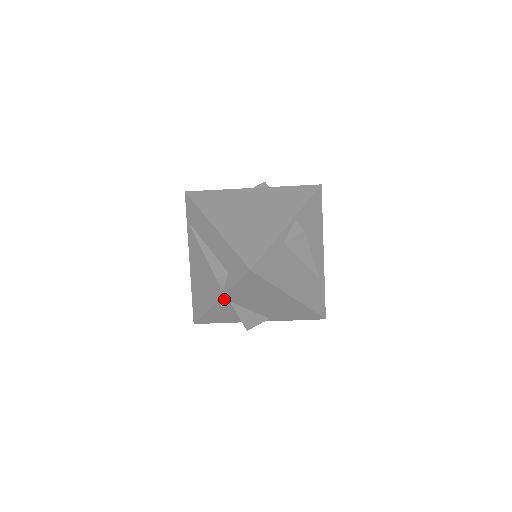
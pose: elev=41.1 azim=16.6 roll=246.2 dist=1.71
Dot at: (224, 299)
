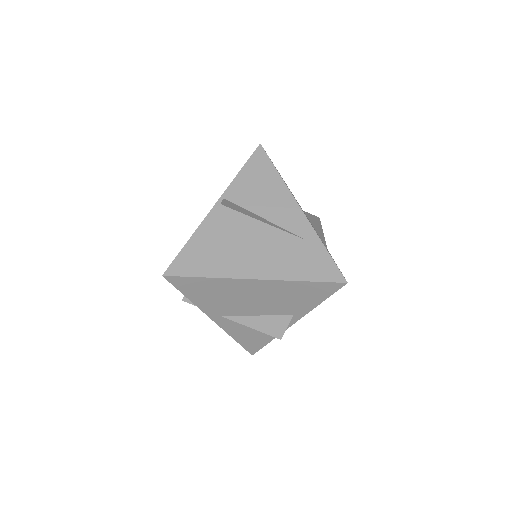
Dot at: (213, 316)
